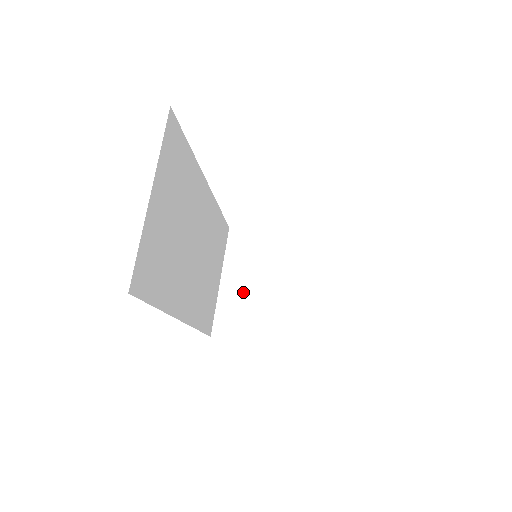
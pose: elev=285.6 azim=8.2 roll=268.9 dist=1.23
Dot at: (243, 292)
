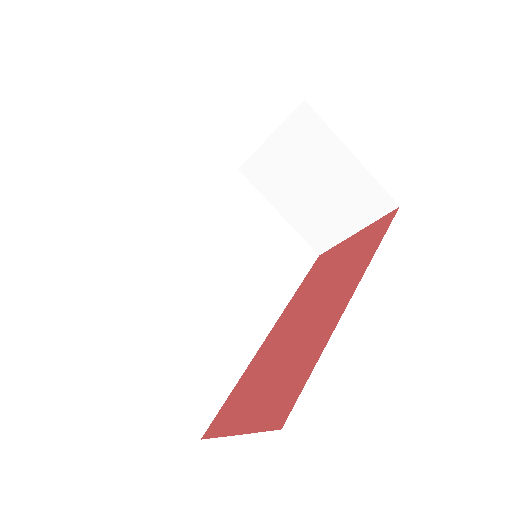
Dot at: (302, 208)
